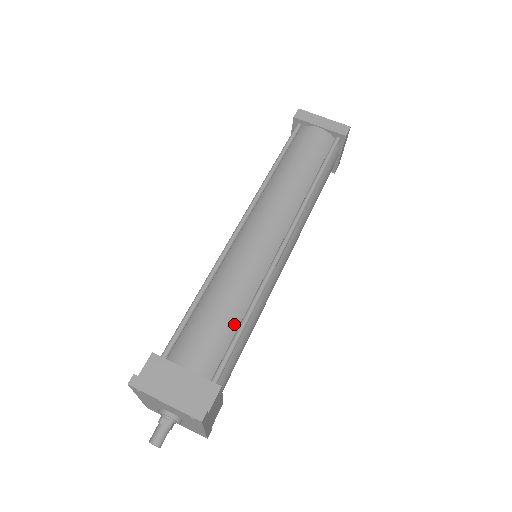
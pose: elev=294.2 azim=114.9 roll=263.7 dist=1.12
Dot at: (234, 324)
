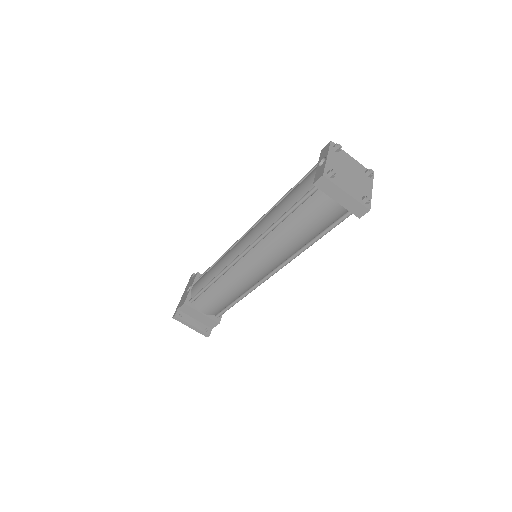
Dot at: (230, 301)
